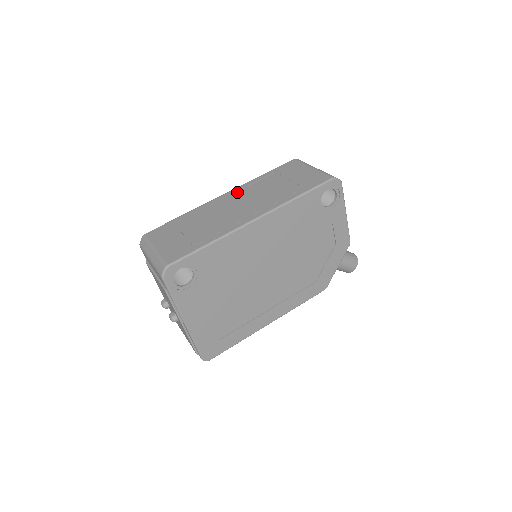
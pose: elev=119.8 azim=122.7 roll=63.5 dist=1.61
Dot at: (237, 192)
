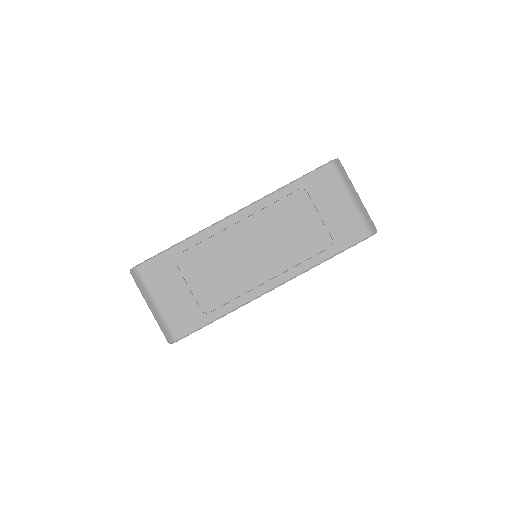
Dot at: (253, 217)
